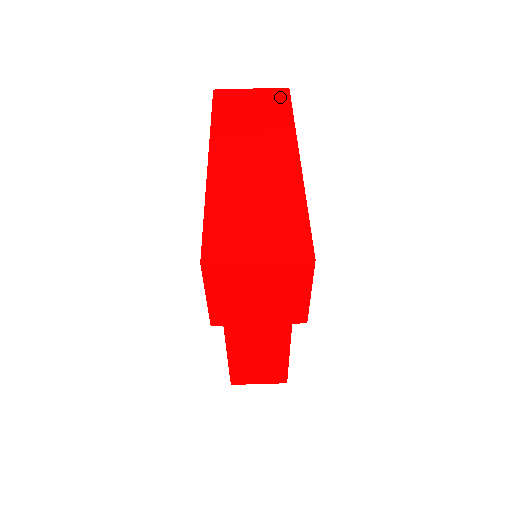
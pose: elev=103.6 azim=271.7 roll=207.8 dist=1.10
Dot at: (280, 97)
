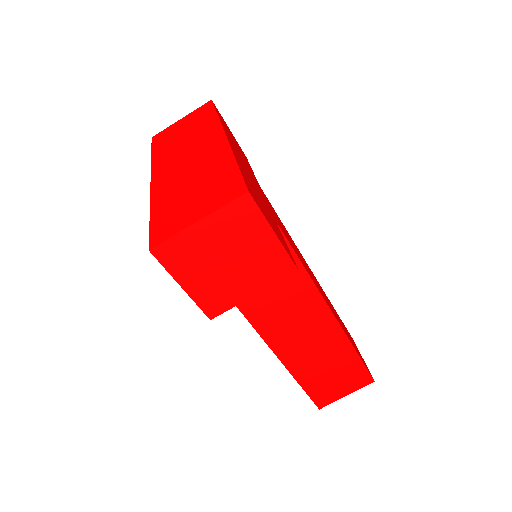
Dot at: (205, 109)
